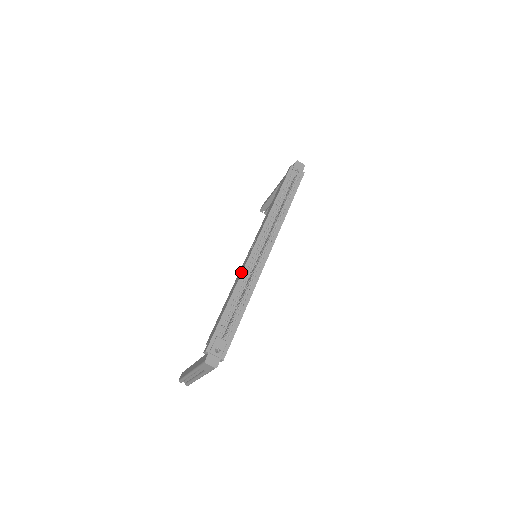
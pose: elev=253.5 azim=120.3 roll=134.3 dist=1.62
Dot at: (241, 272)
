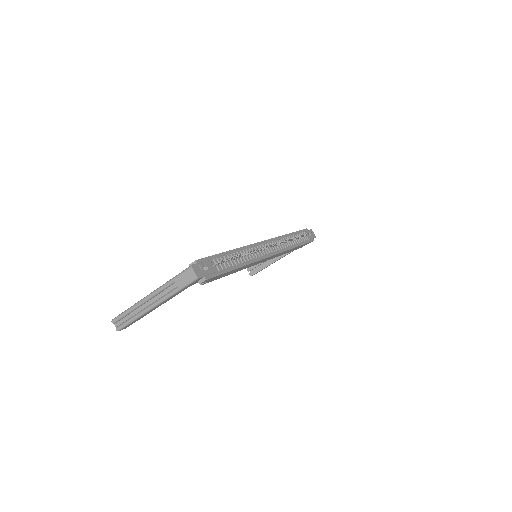
Dot at: (247, 245)
